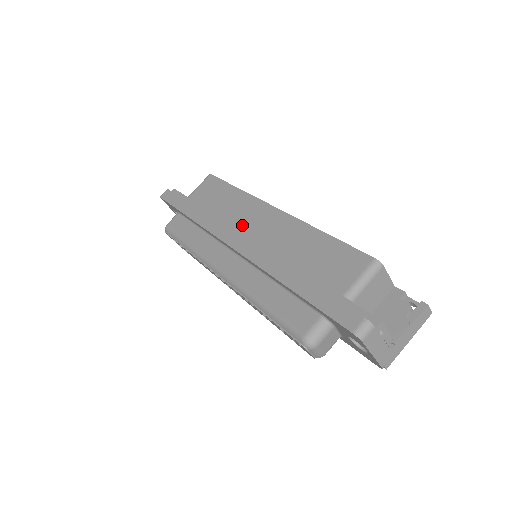
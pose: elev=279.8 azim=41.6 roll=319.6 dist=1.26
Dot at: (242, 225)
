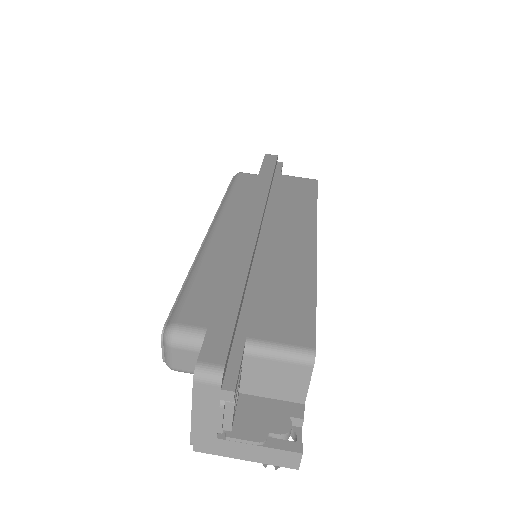
Dot at: (278, 221)
